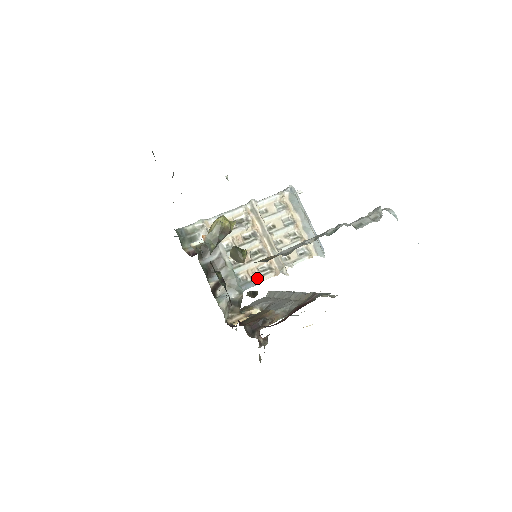
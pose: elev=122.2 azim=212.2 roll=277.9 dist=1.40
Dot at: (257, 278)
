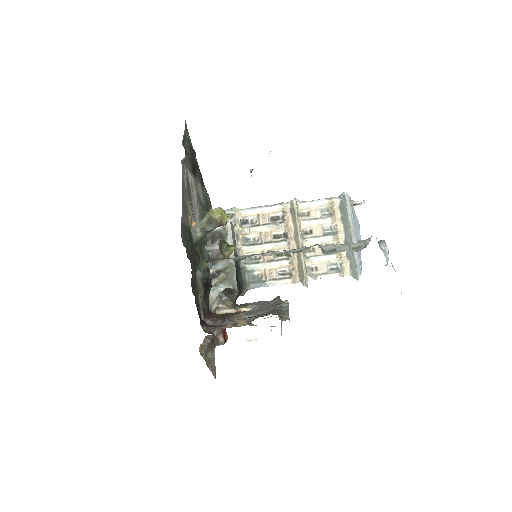
Dot at: (272, 280)
